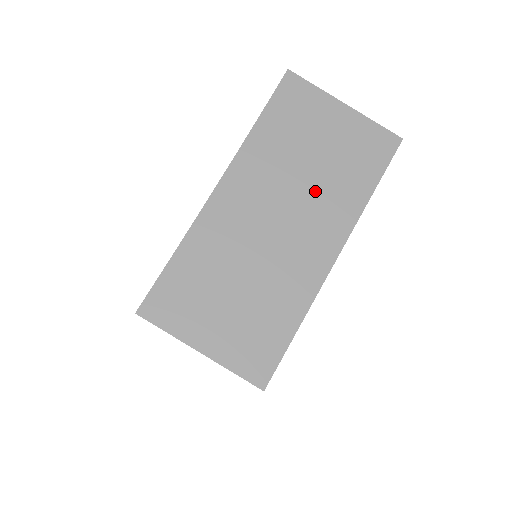
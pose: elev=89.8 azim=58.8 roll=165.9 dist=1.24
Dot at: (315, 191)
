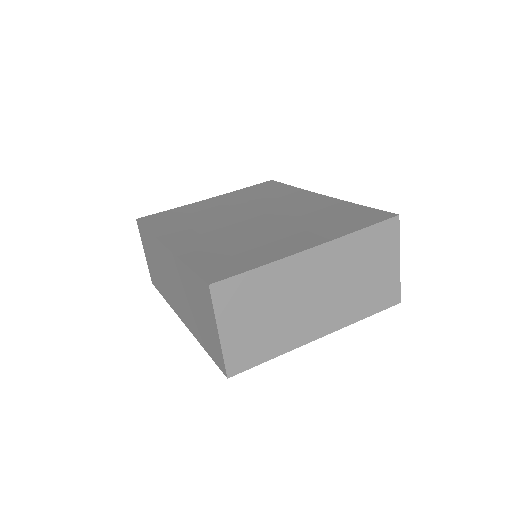
Dot at: (345, 295)
